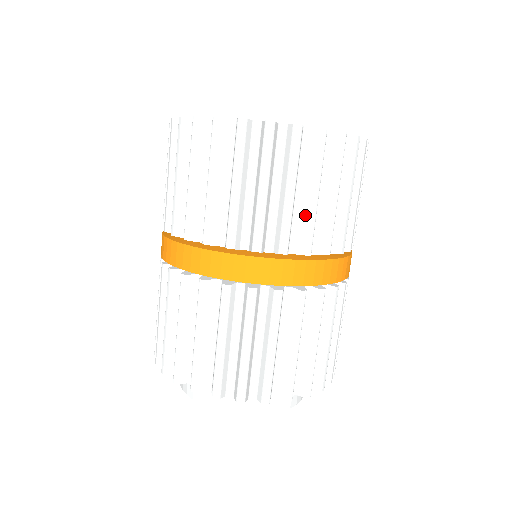
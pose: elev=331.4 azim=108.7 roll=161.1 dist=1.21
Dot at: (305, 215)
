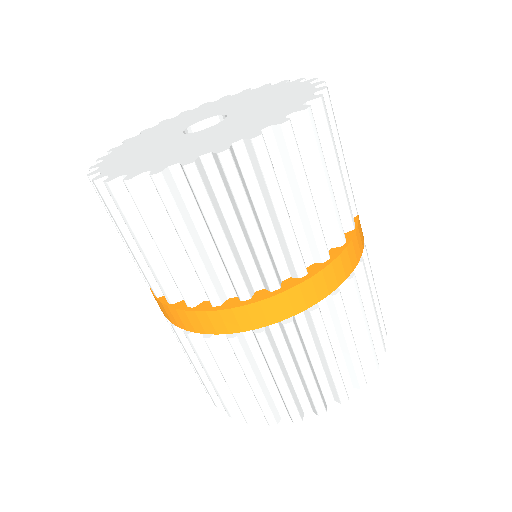
Dot at: (338, 193)
